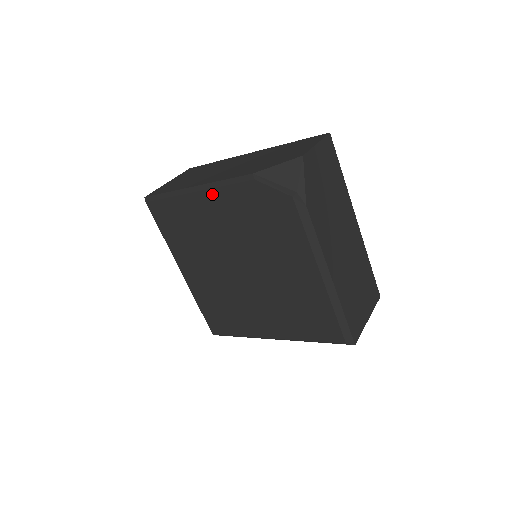
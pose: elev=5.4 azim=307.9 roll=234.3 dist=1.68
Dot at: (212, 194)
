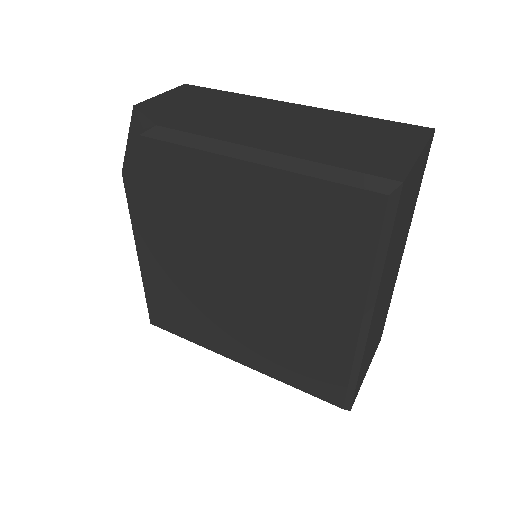
Dot at: (139, 238)
